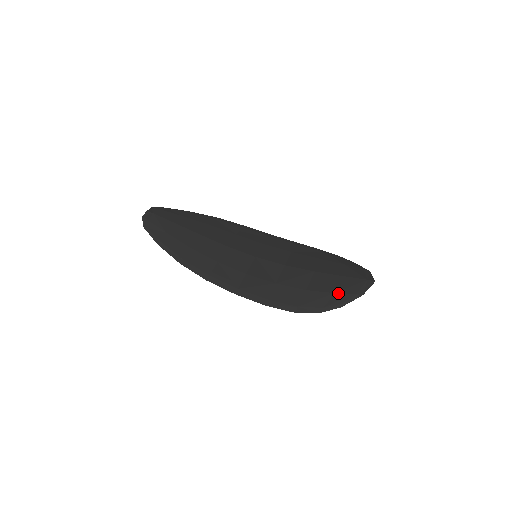
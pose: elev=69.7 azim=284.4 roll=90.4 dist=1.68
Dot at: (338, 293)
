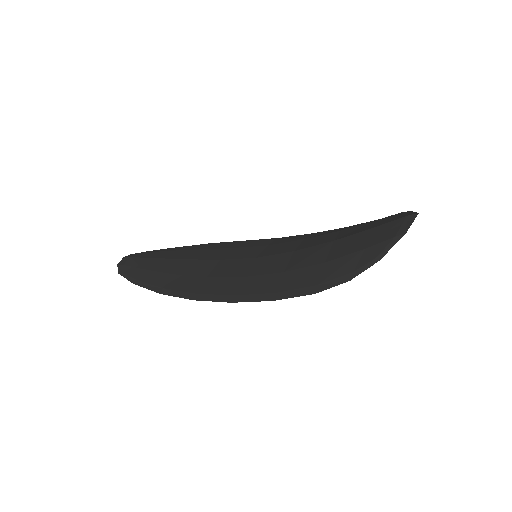
Dot at: (369, 246)
